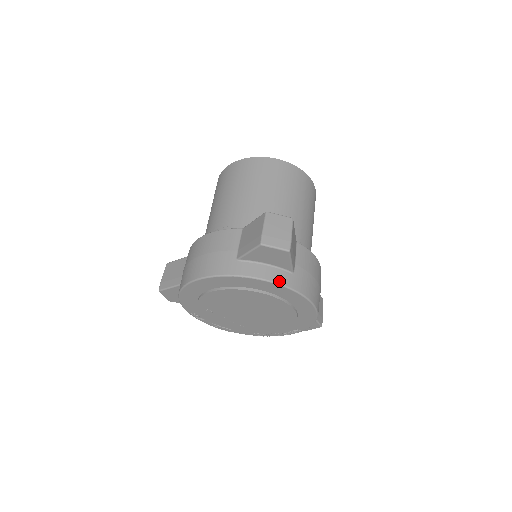
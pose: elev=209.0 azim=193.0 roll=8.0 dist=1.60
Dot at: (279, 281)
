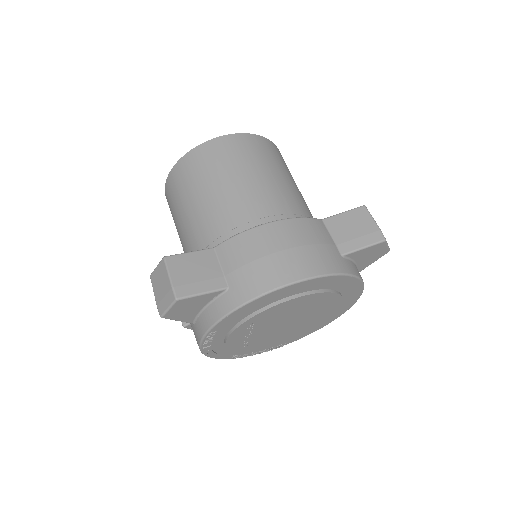
Dot at: occluded
